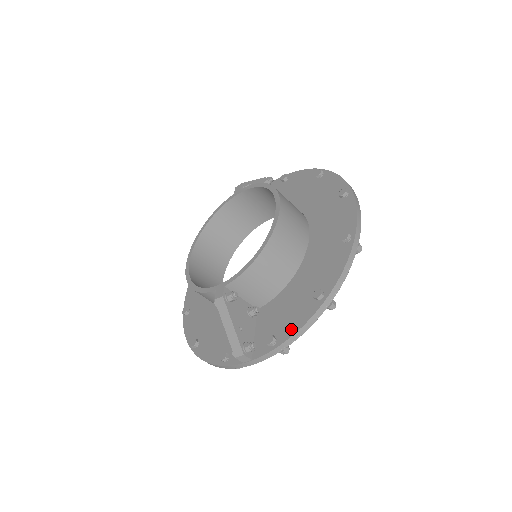
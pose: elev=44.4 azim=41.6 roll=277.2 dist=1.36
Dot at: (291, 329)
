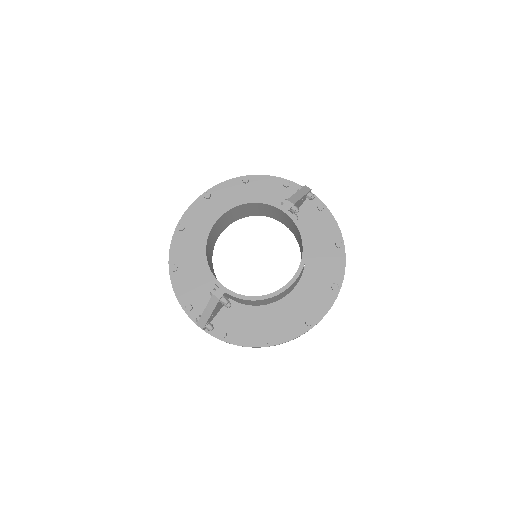
Dot at: (238, 340)
